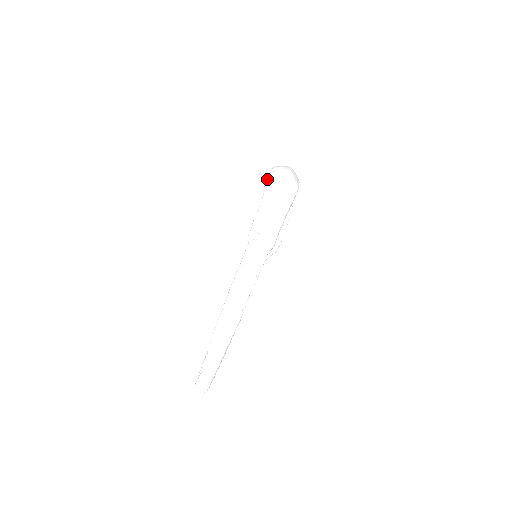
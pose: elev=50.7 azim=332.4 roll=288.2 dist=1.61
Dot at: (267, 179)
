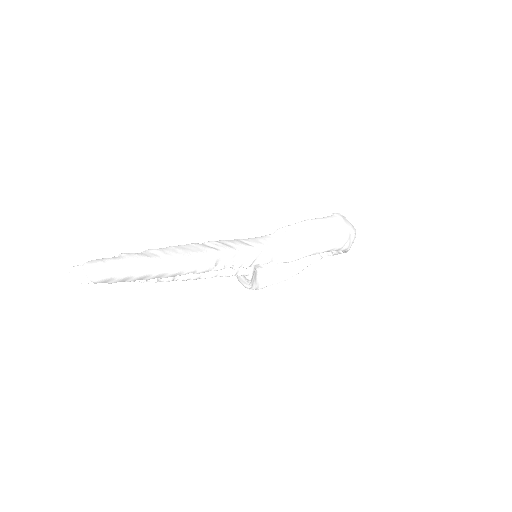
Dot at: occluded
